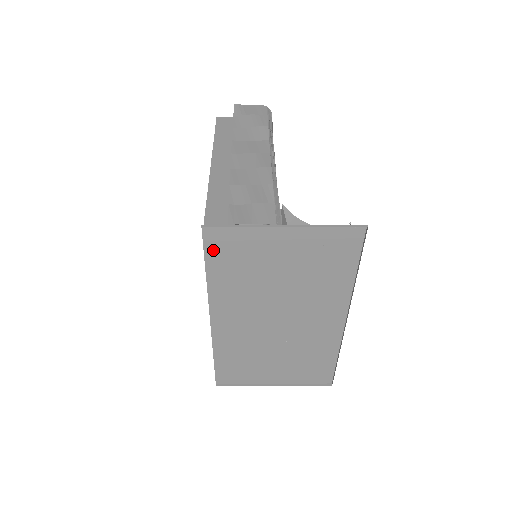
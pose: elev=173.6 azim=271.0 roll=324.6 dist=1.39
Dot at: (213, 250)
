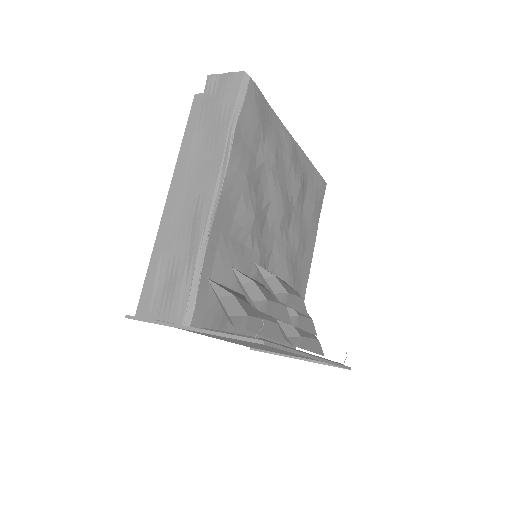
Dot at: occluded
